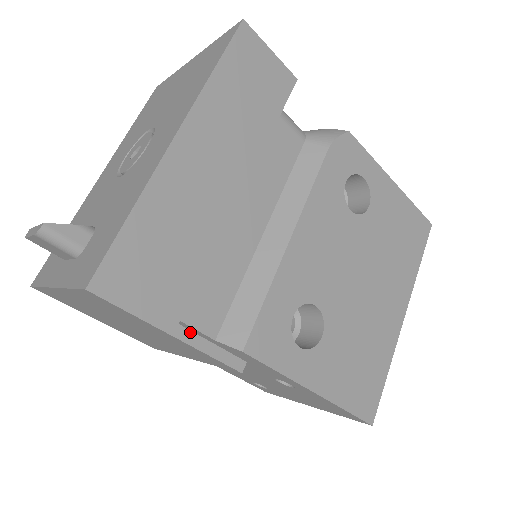
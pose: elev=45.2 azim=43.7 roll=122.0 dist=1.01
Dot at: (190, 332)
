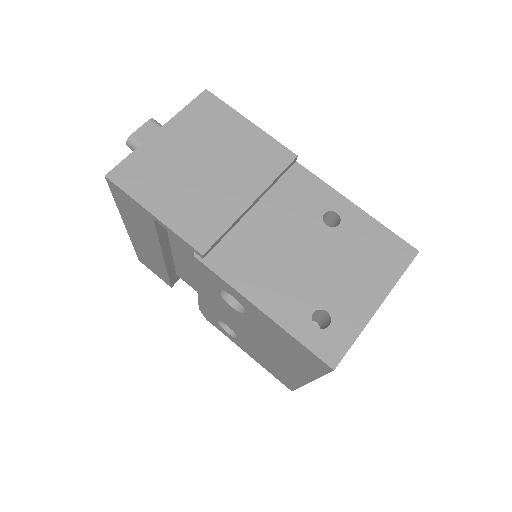
Dot at: occluded
